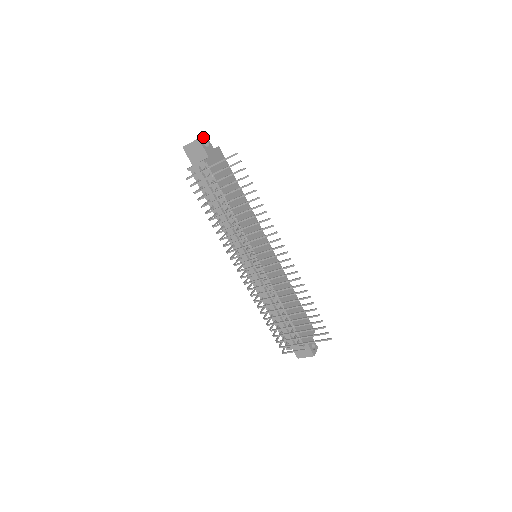
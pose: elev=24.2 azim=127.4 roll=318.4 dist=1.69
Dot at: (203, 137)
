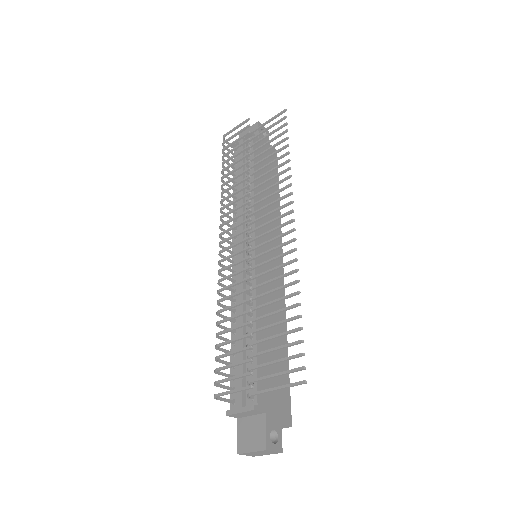
Dot at: (264, 128)
